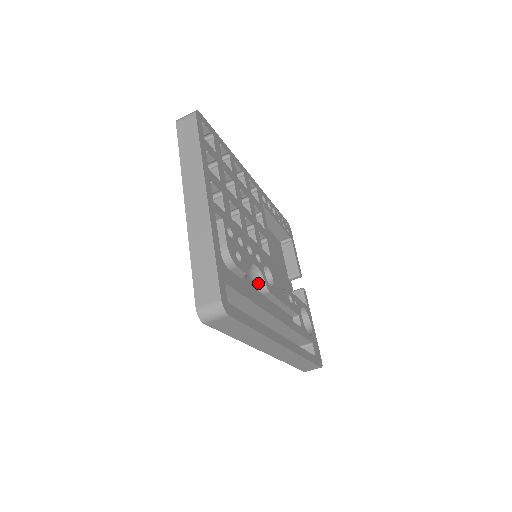
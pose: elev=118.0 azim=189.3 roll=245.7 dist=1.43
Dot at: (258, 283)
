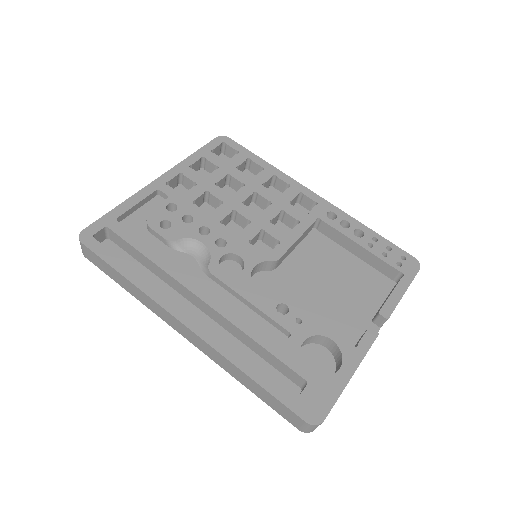
Dot at: (204, 263)
